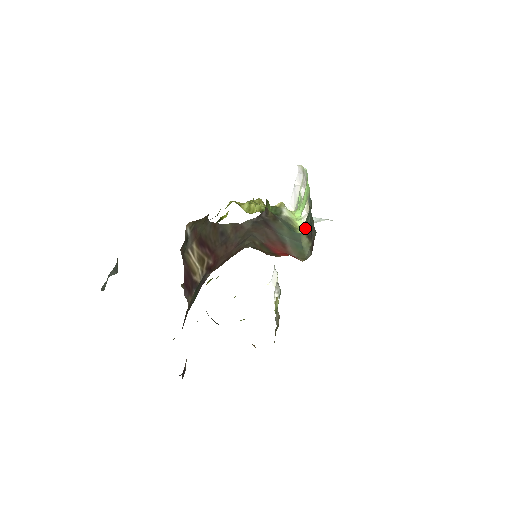
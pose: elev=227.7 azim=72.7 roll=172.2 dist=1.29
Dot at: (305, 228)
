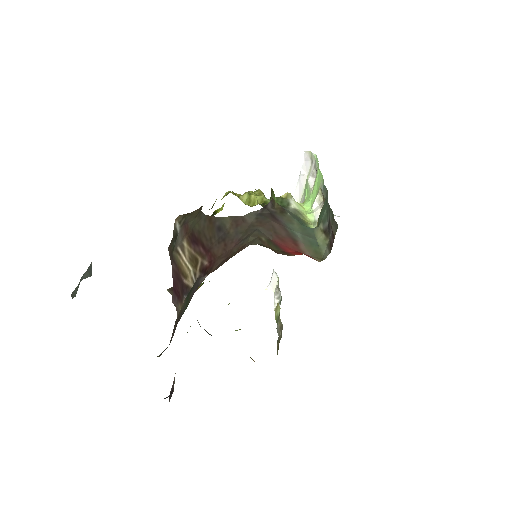
Dot at: (320, 222)
